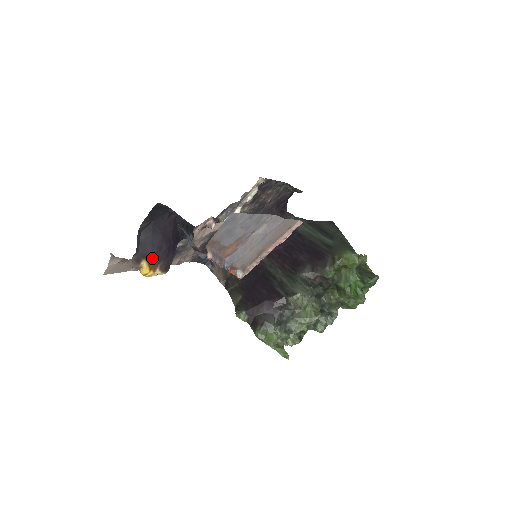
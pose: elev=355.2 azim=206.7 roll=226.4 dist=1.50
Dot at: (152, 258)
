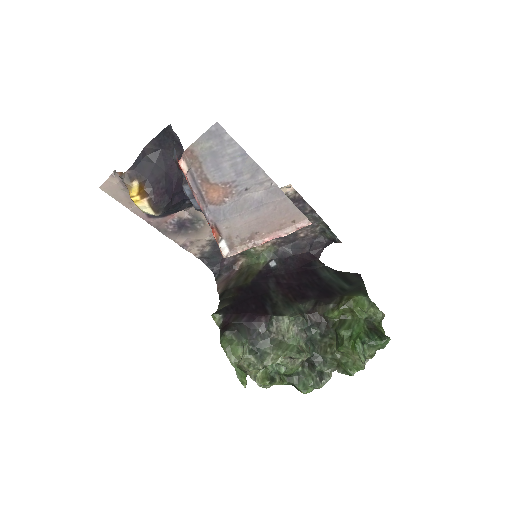
Dot at: (146, 185)
